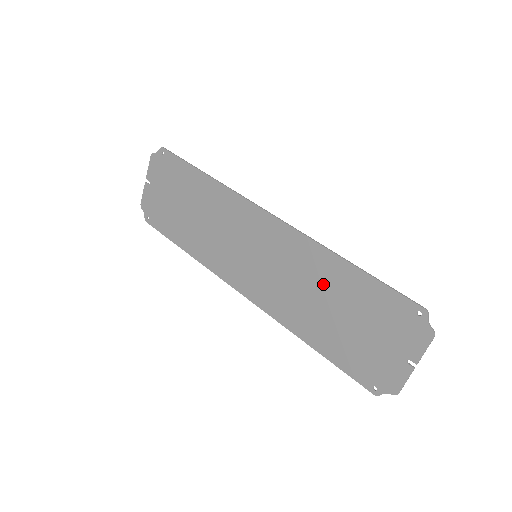
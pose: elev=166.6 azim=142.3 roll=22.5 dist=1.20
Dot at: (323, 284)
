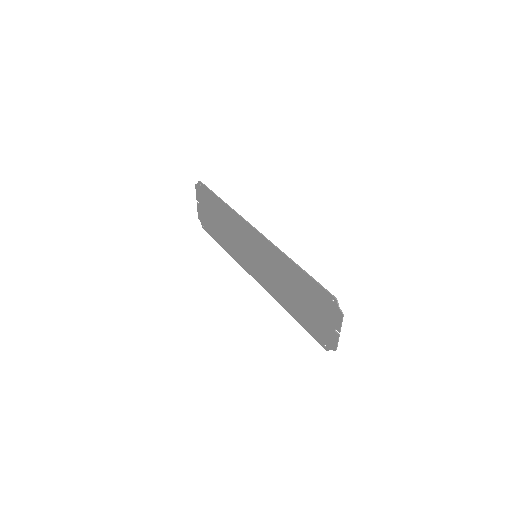
Dot at: (288, 277)
